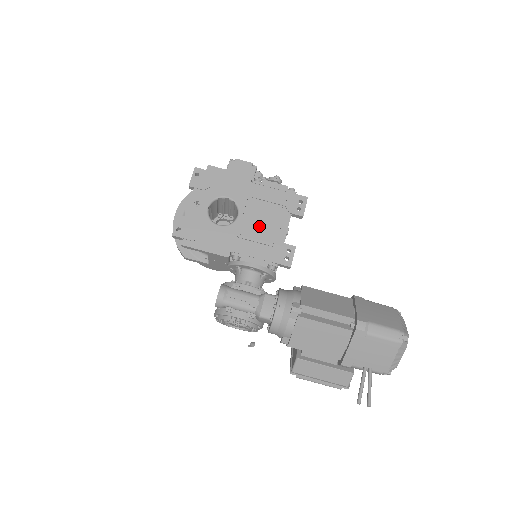
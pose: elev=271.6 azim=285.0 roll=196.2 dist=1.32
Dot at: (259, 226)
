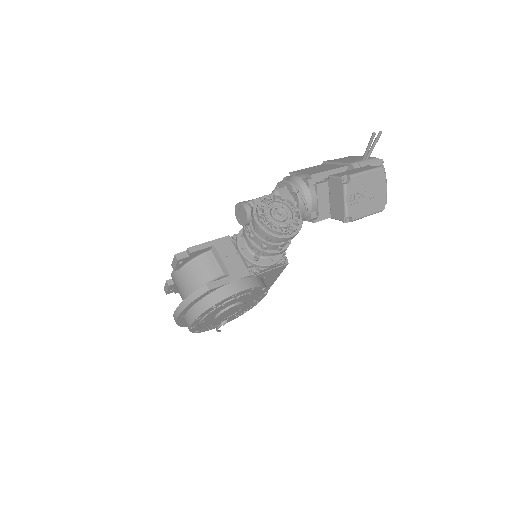
Dot at: occluded
